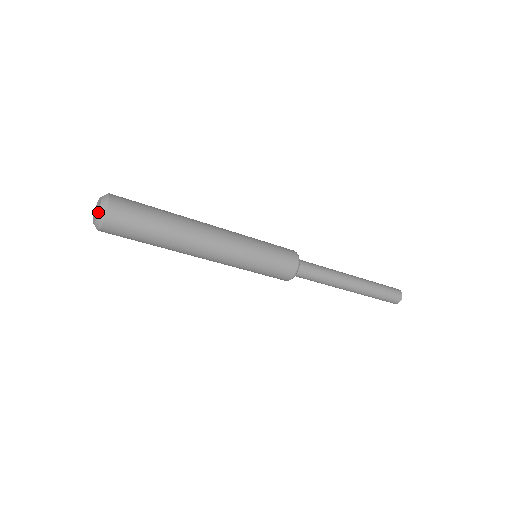
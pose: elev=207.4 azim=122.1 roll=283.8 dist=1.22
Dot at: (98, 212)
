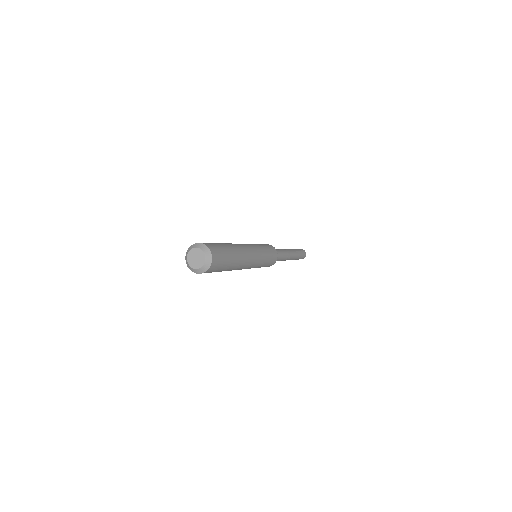
Dot at: (204, 263)
